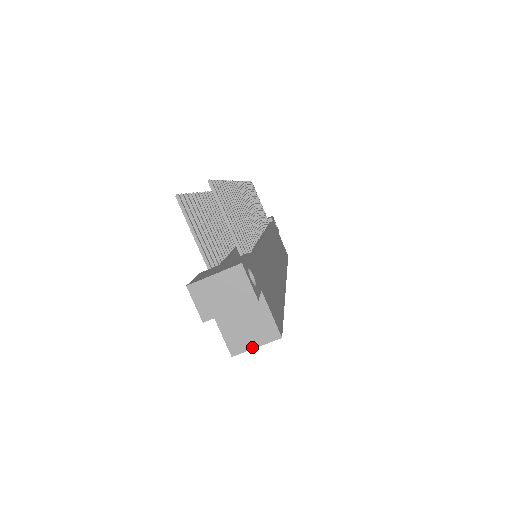
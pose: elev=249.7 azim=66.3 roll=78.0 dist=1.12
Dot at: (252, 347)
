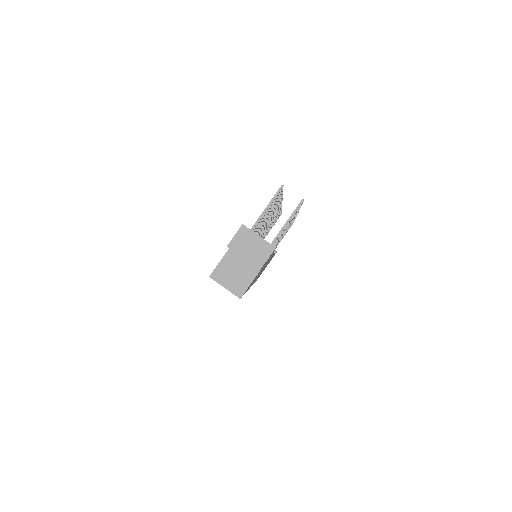
Dot at: (223, 285)
